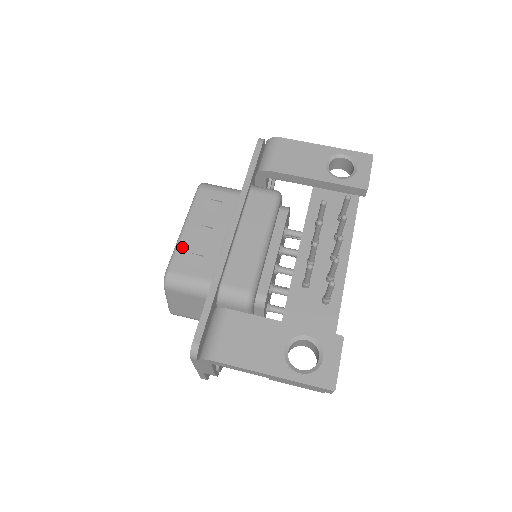
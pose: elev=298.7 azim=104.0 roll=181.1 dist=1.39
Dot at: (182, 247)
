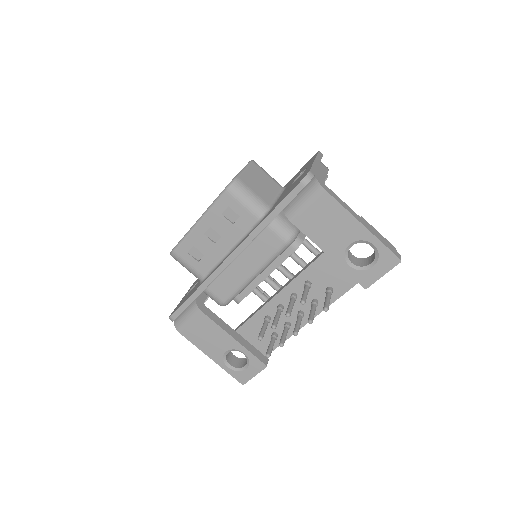
Dot at: (190, 239)
